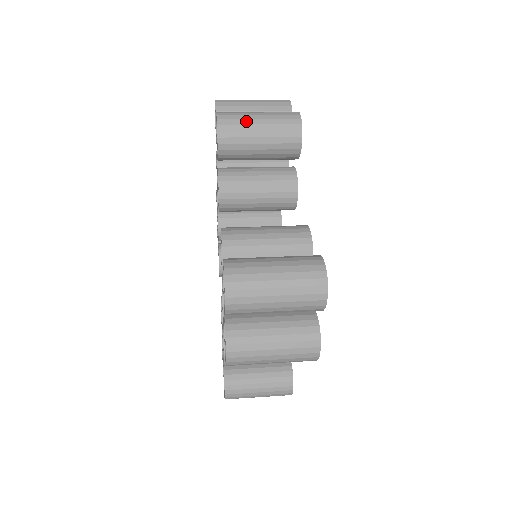
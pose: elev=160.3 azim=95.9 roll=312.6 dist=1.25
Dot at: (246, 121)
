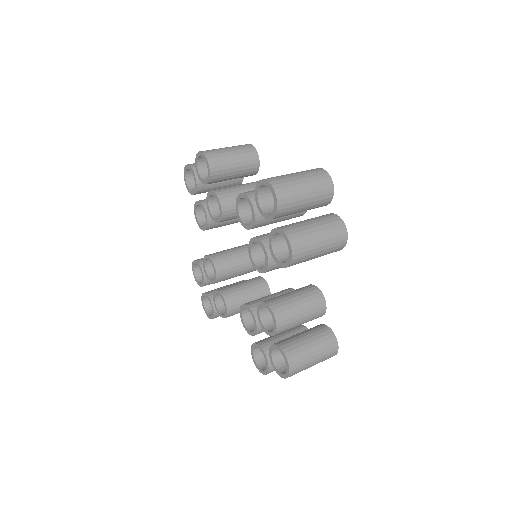
Dot at: (220, 149)
